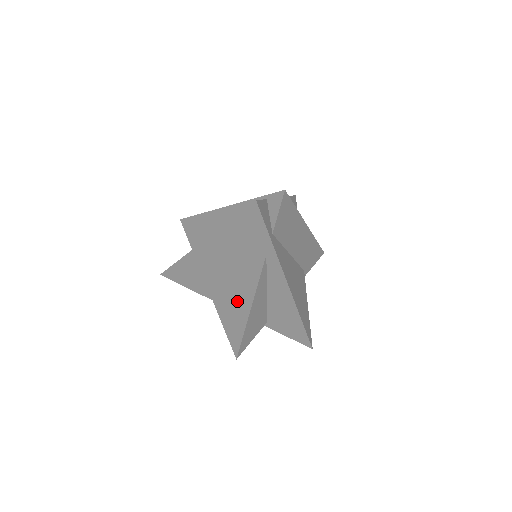
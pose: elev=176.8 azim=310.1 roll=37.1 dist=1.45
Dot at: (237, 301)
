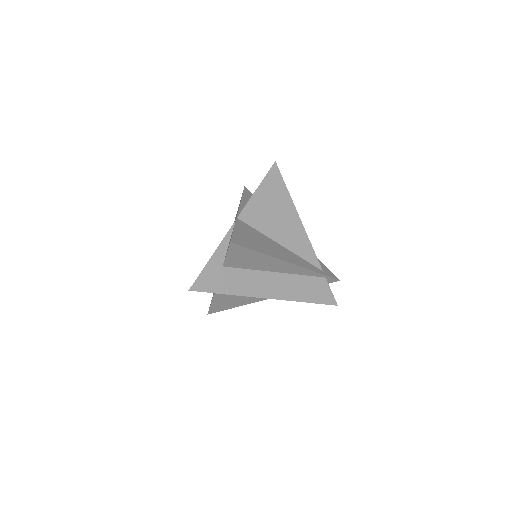
Dot at: (242, 299)
